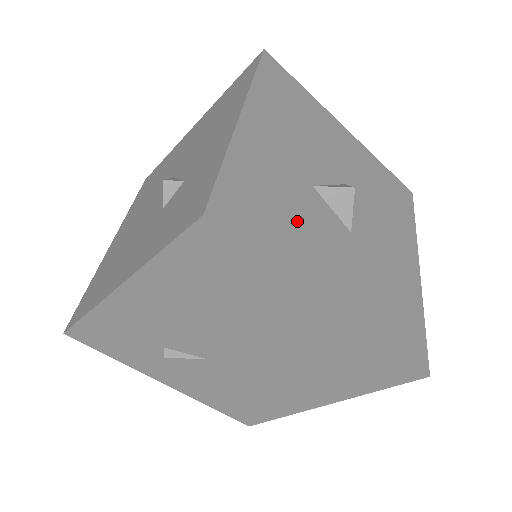
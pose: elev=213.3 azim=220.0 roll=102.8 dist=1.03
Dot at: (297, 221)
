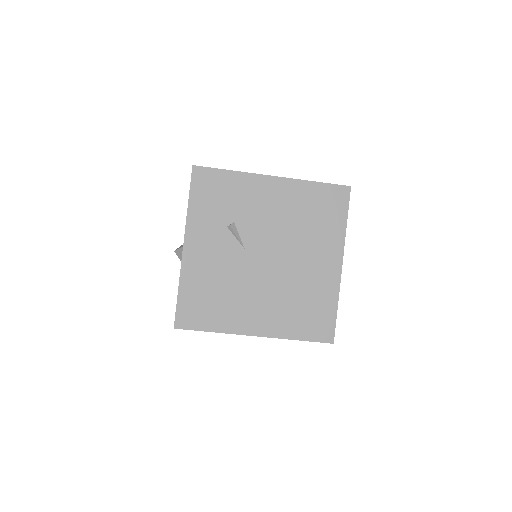
Dot at: occluded
